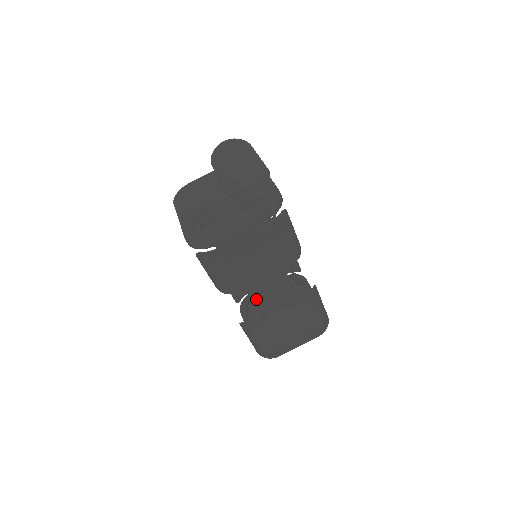
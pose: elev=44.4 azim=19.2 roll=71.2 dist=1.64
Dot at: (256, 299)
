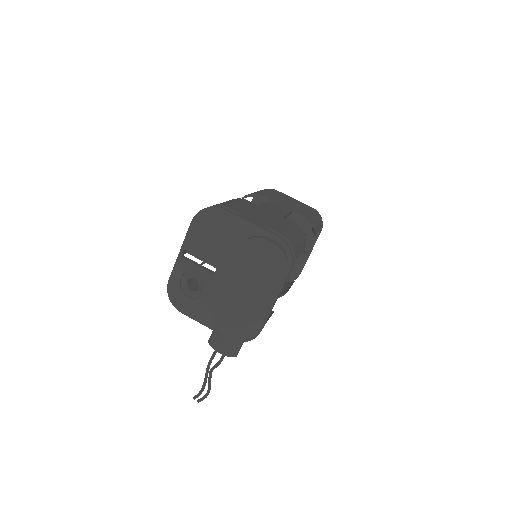
Dot at: occluded
